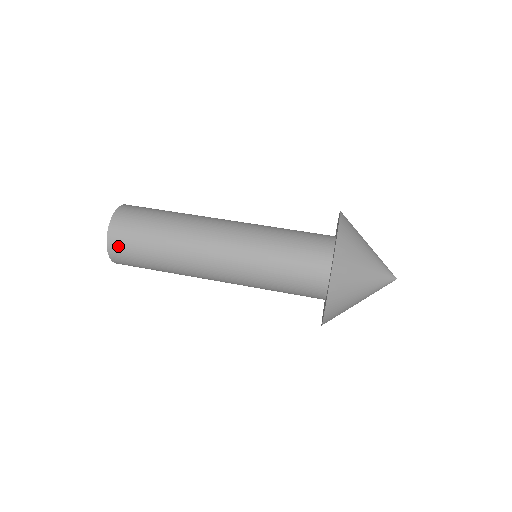
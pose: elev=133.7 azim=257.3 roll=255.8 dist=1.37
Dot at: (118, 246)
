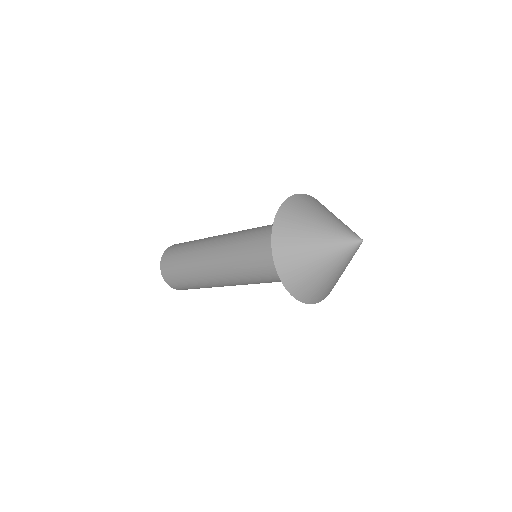
Dot at: (168, 277)
